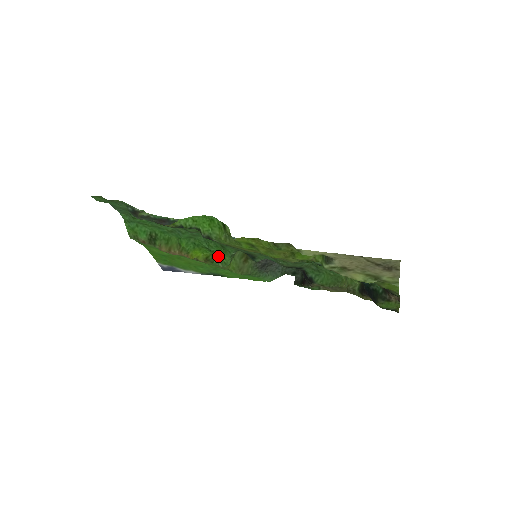
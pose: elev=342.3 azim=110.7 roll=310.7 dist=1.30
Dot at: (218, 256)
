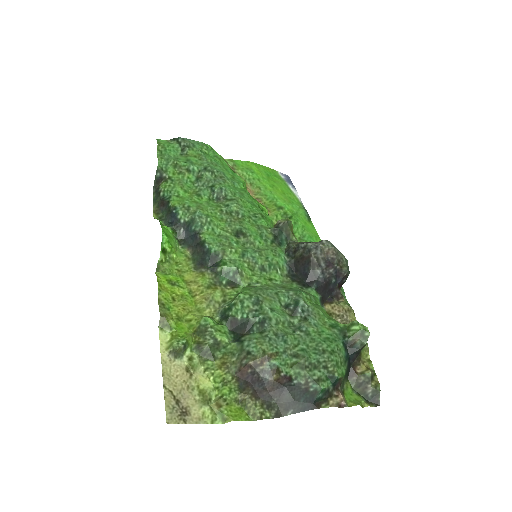
Dot at: occluded
